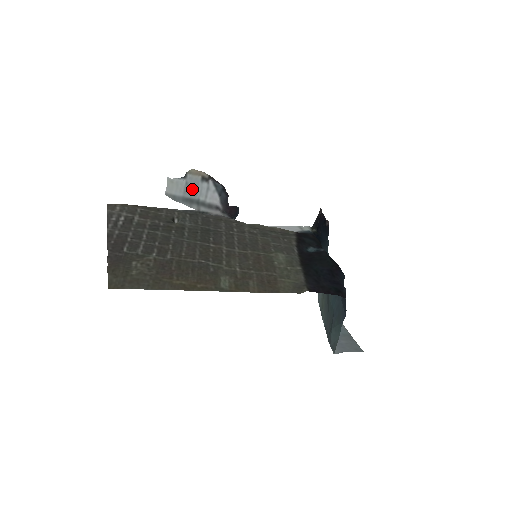
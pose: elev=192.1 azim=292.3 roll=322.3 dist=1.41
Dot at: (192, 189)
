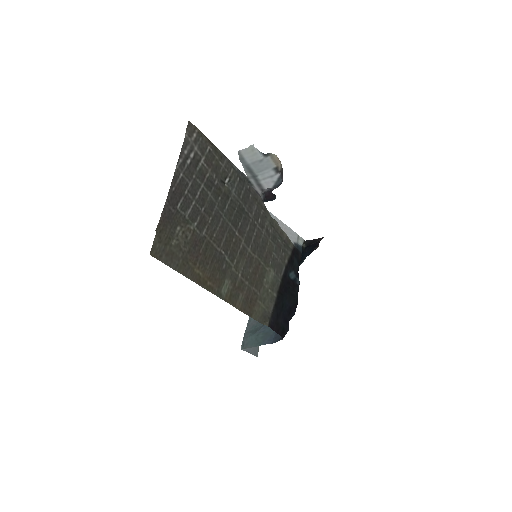
Dot at: (261, 166)
